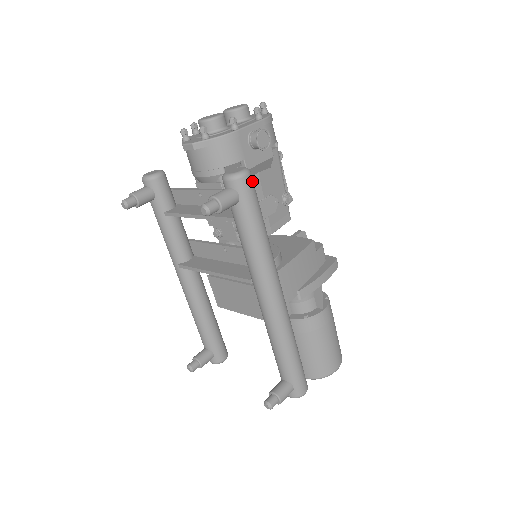
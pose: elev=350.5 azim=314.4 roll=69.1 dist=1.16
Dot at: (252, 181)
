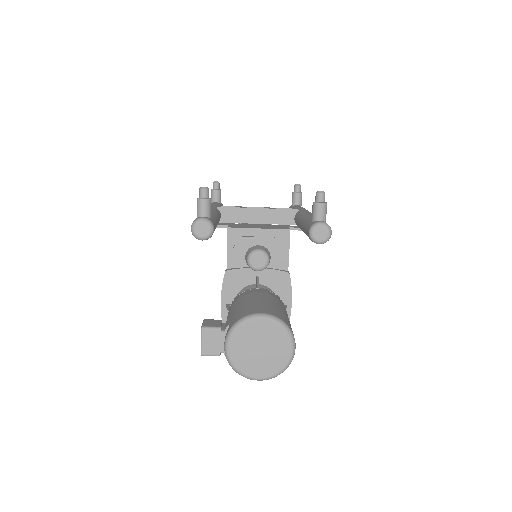
Dot at: occluded
